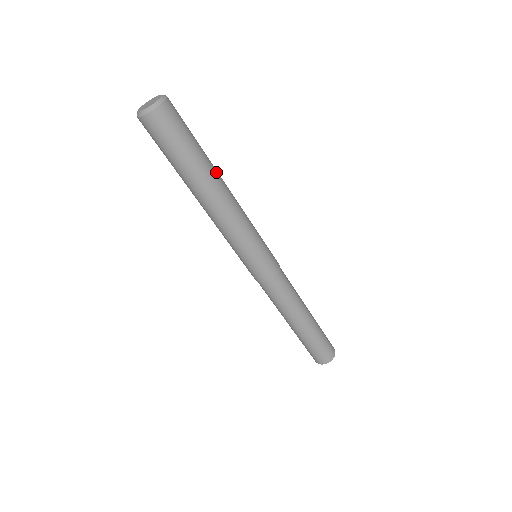
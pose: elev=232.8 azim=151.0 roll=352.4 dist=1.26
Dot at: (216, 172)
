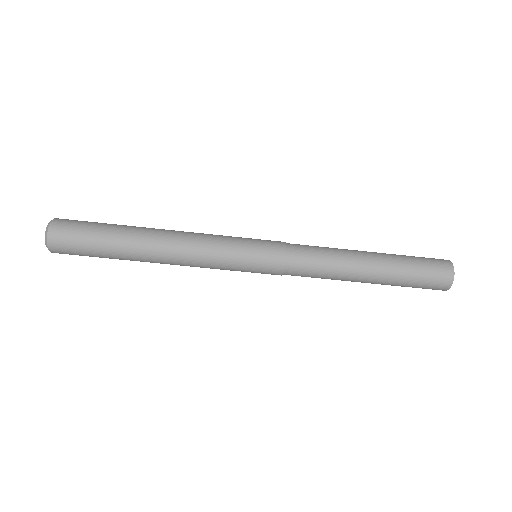
Dot at: (142, 229)
